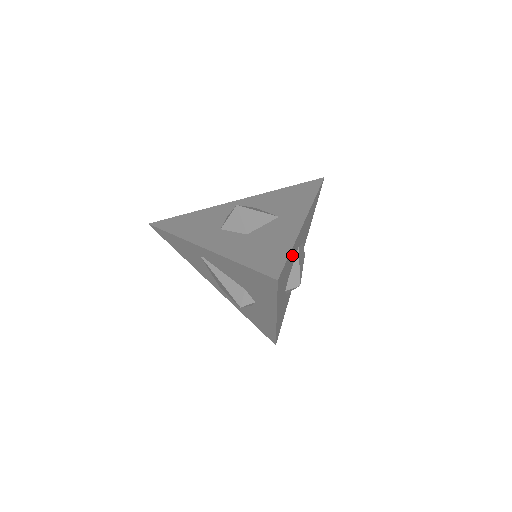
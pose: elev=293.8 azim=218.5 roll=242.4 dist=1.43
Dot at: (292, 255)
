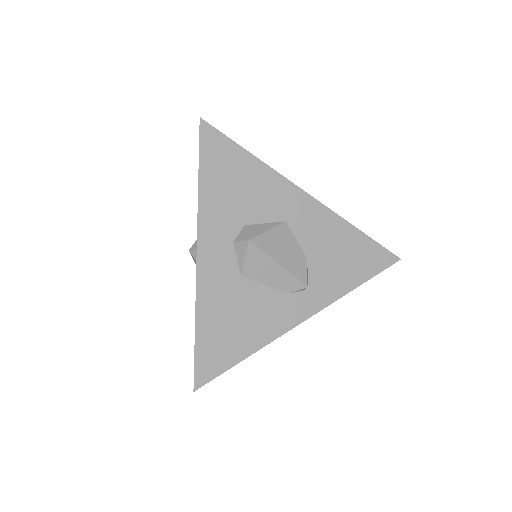
Dot at: (256, 182)
